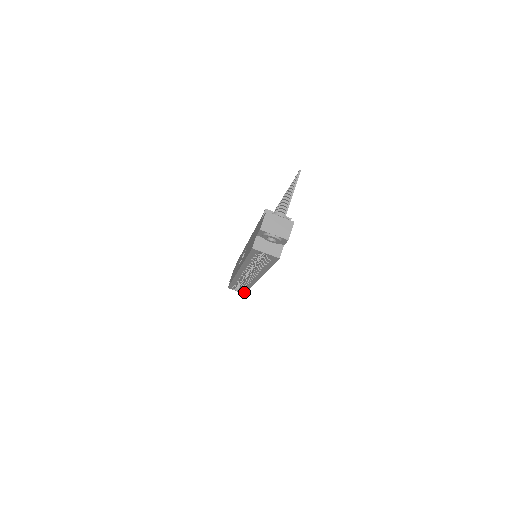
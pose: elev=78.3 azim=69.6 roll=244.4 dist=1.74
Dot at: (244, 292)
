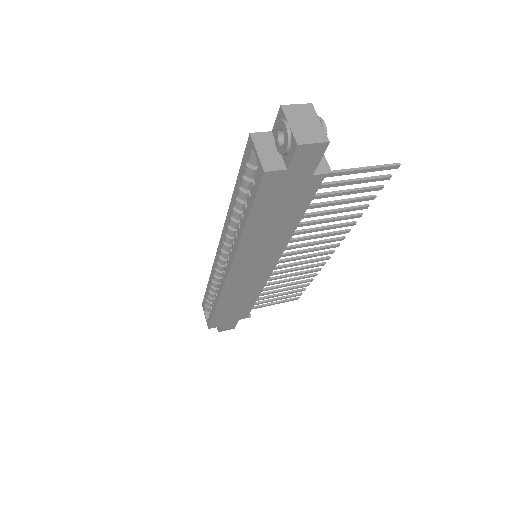
Dot at: (209, 322)
